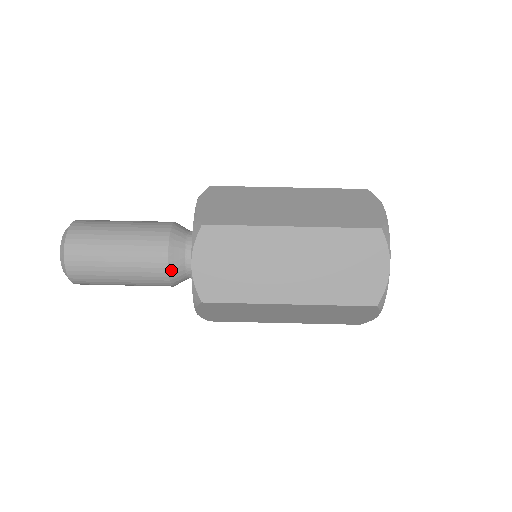
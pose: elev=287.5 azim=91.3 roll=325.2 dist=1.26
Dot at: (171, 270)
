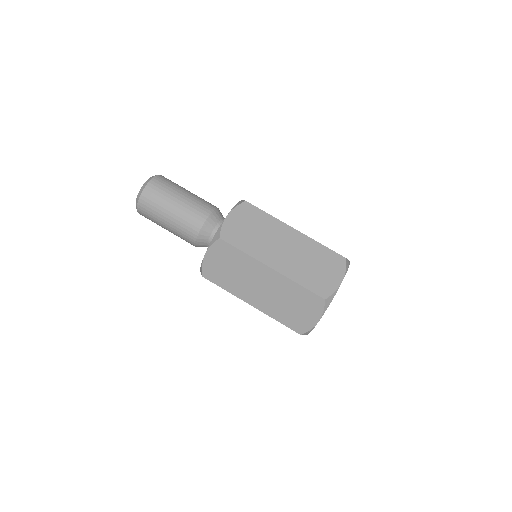
Dot at: (197, 242)
